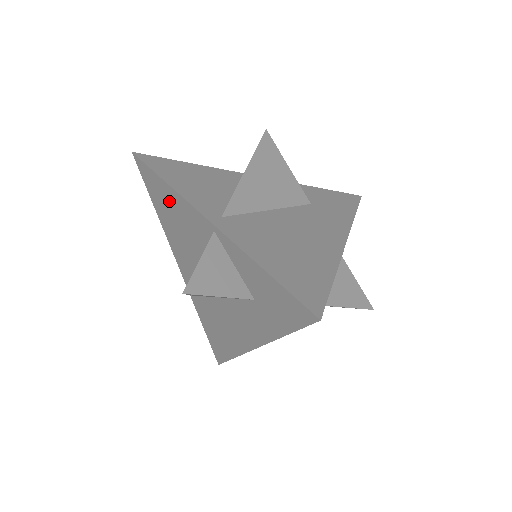
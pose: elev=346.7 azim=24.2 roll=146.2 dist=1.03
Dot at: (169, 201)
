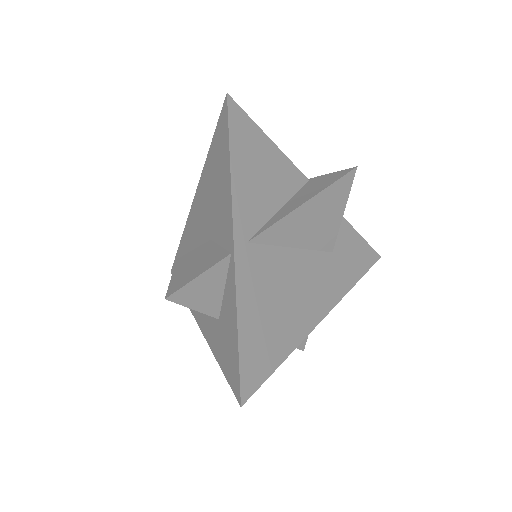
Dot at: (222, 173)
